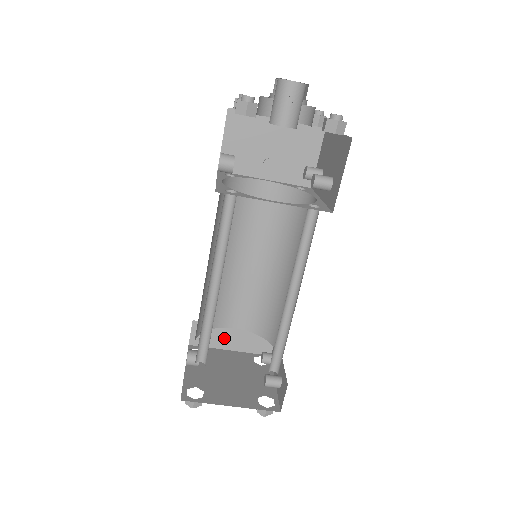
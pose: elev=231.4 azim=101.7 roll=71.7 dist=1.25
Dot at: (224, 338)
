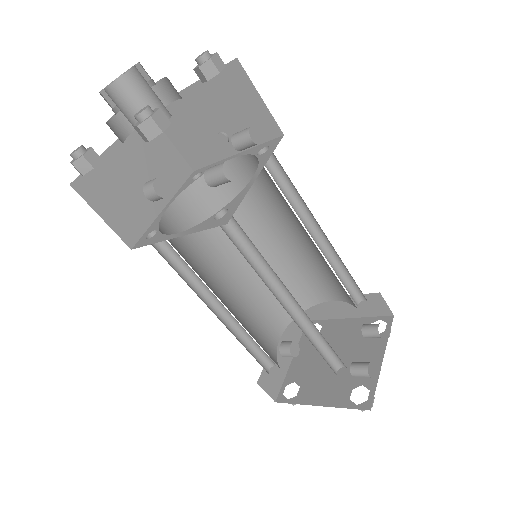
Dot at: (332, 309)
